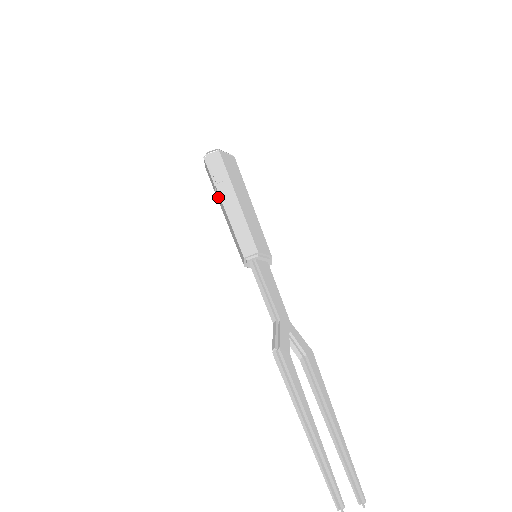
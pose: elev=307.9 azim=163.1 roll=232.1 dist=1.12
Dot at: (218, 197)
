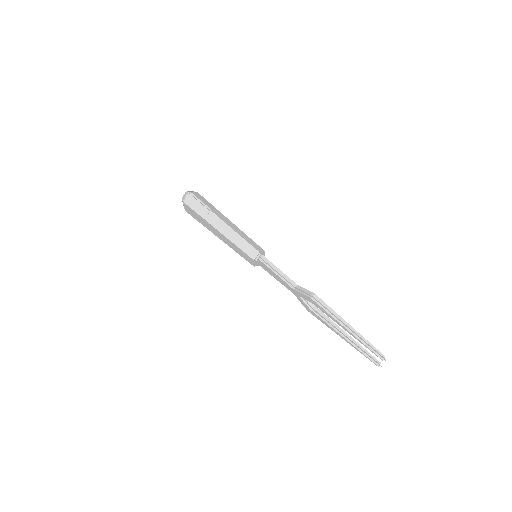
Dot at: (212, 219)
